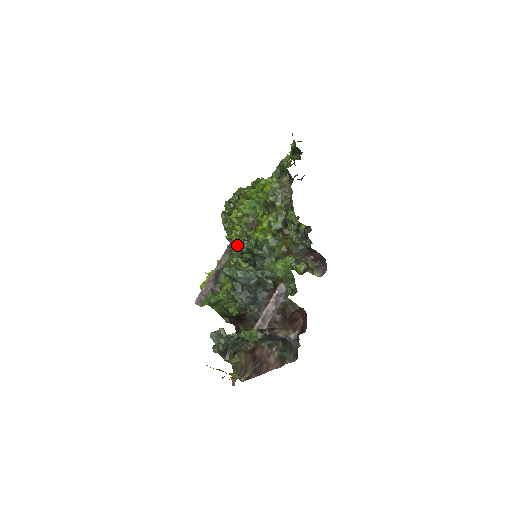
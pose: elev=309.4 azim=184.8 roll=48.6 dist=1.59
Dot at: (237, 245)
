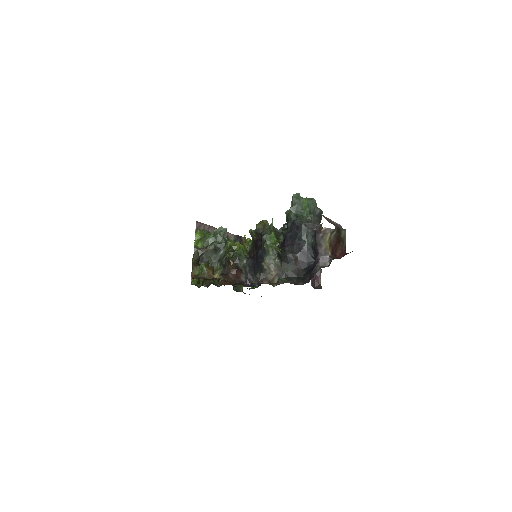
Dot at: (241, 243)
